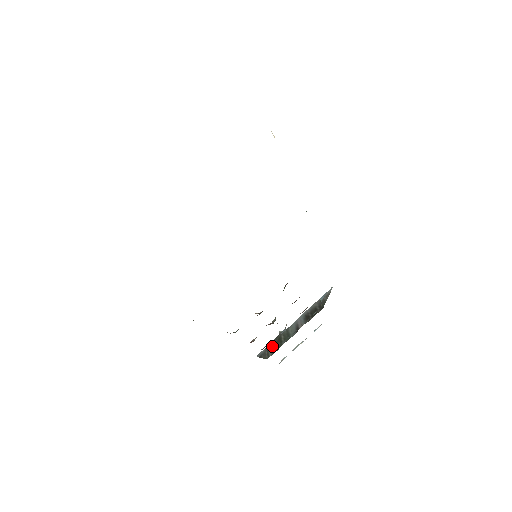
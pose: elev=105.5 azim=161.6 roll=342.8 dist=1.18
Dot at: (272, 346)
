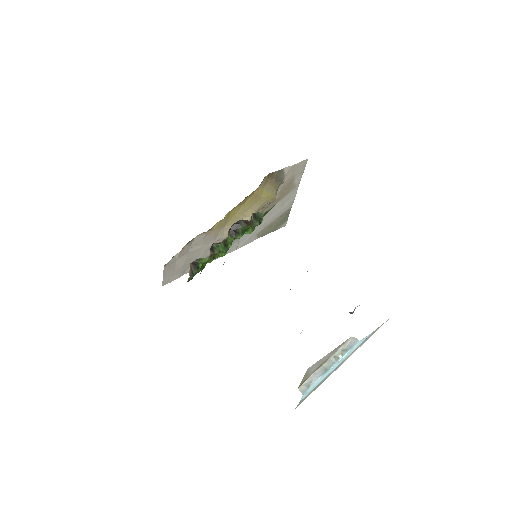
Dot at: occluded
